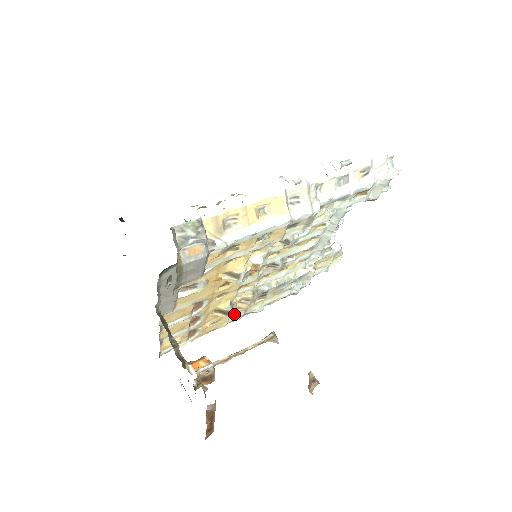
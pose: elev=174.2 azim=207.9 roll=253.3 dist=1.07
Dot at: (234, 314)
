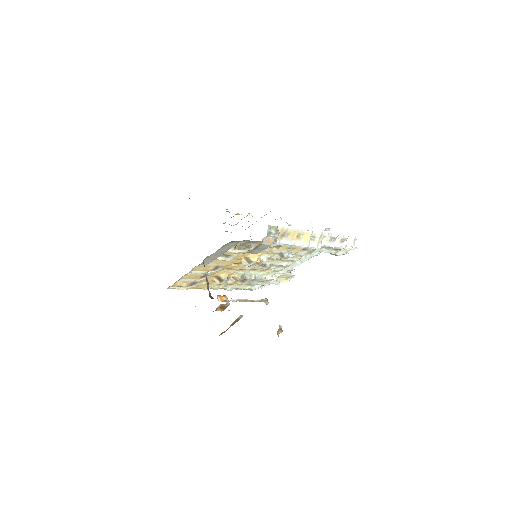
Dot at: (218, 284)
